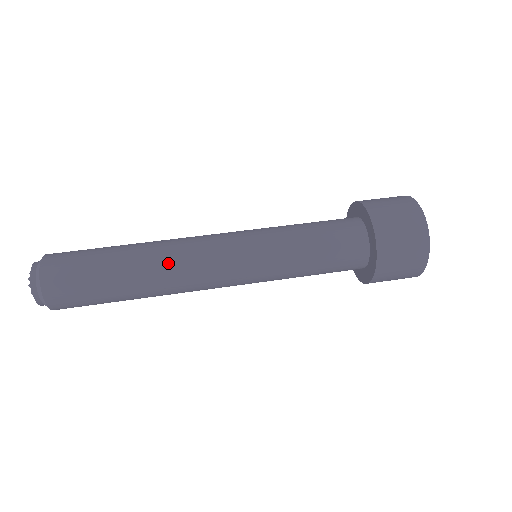
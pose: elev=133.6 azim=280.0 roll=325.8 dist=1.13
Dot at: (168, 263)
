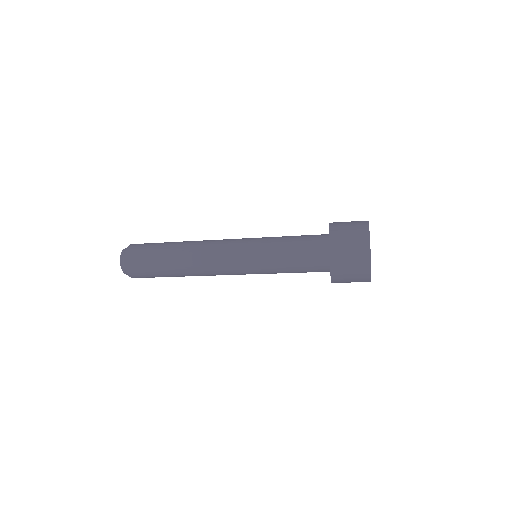
Dot at: (197, 243)
